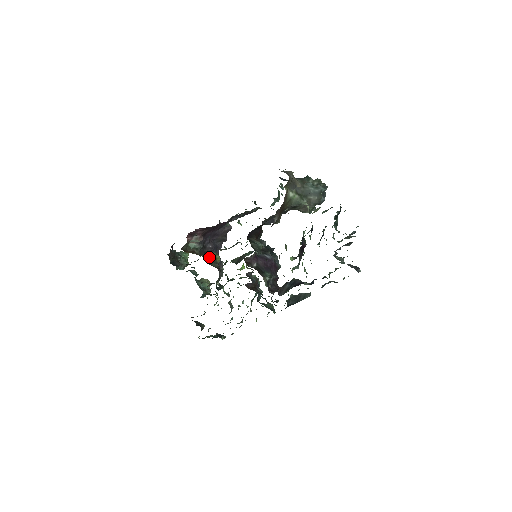
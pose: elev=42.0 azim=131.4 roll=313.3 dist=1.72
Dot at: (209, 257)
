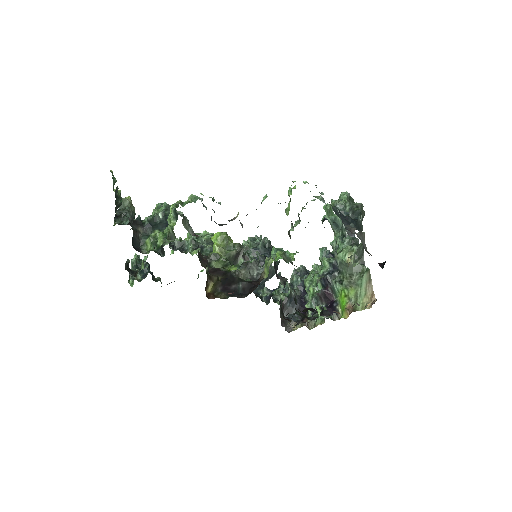
Dot at: occluded
